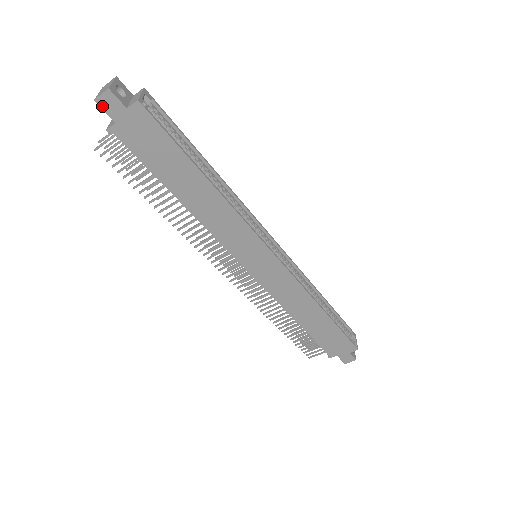
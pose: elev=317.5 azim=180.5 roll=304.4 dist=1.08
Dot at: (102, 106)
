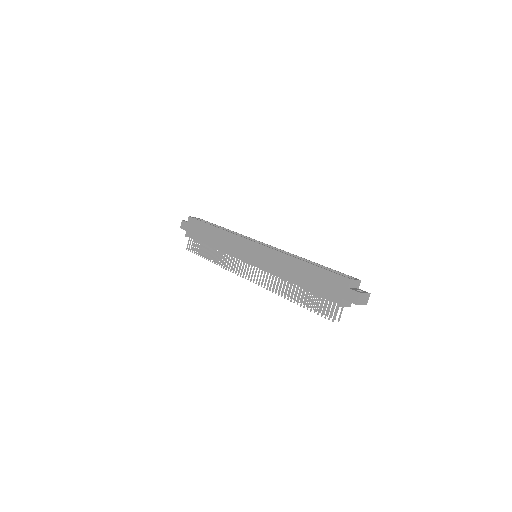
Dot at: (182, 228)
